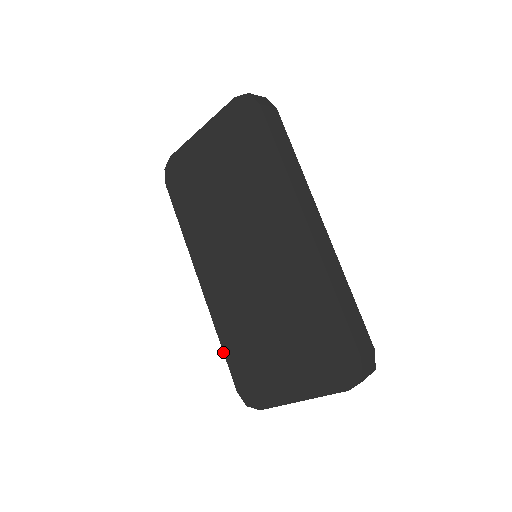
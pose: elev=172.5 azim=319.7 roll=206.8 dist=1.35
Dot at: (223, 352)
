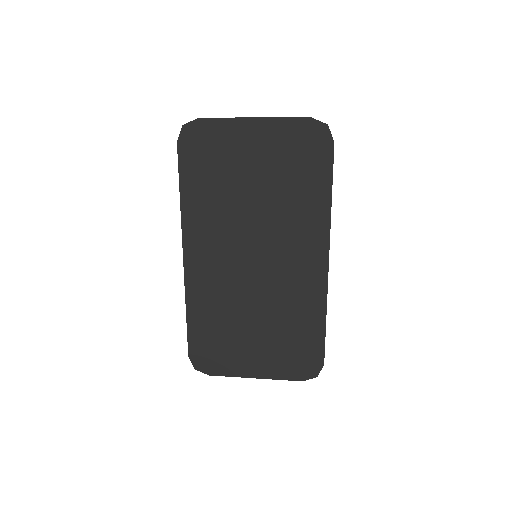
Dot at: occluded
